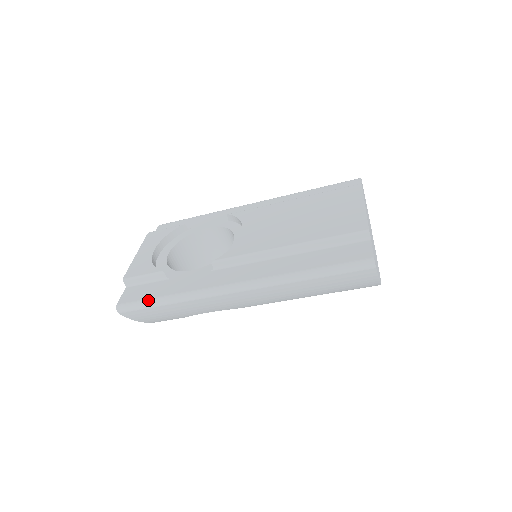
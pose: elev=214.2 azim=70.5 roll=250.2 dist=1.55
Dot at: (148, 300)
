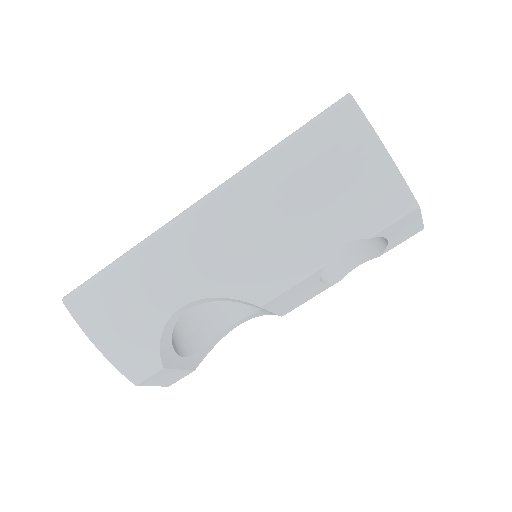
Dot at: (100, 271)
